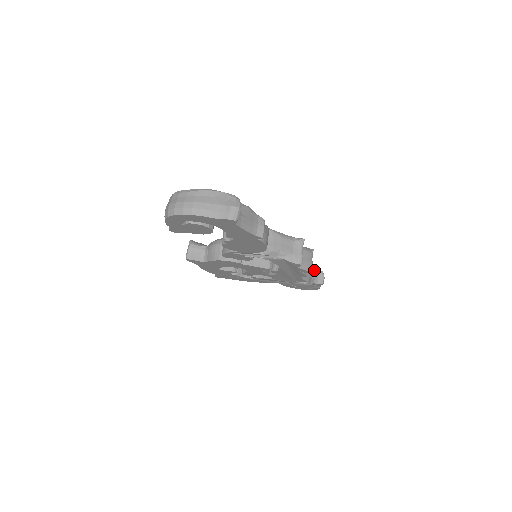
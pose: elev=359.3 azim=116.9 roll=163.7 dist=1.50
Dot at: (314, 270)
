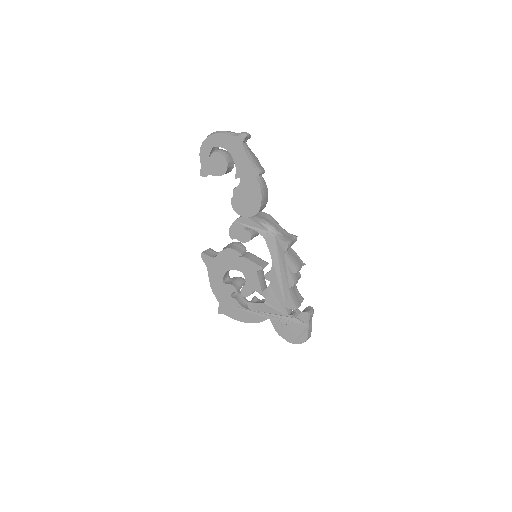
Dot at: (306, 307)
